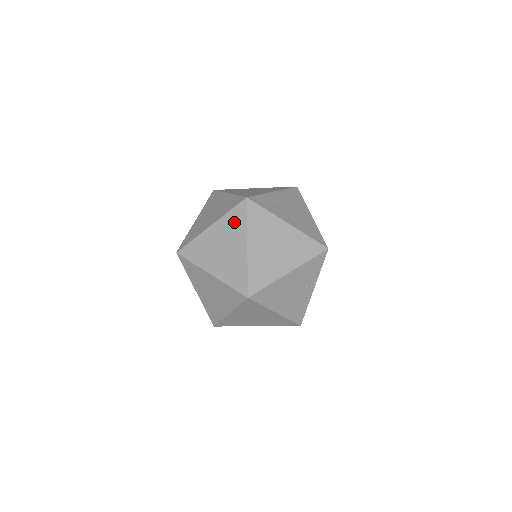
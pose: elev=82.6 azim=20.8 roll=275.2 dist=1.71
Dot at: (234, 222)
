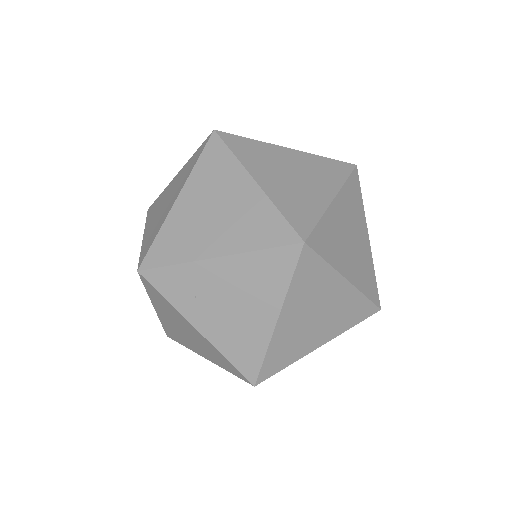
Dot at: occluded
